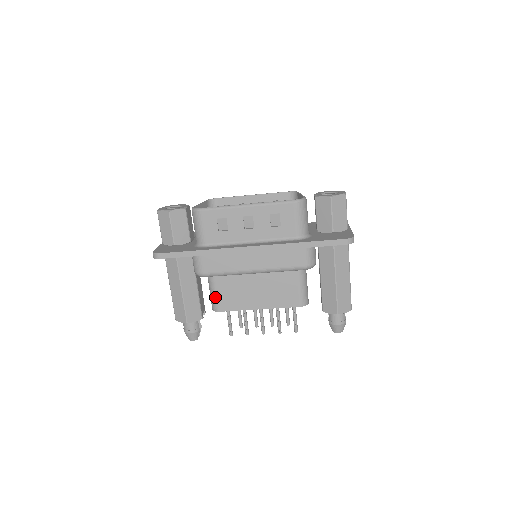
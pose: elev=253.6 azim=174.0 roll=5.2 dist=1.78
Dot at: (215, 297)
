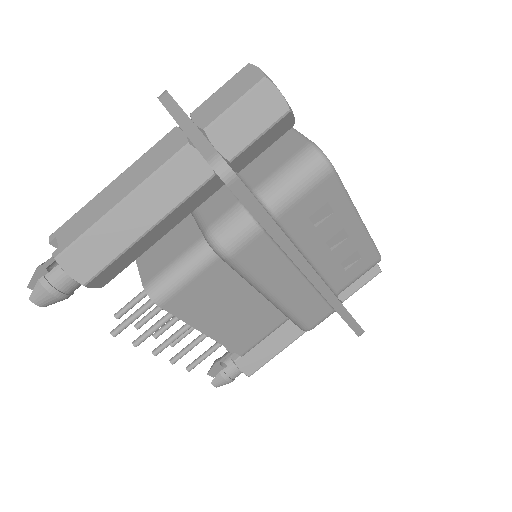
Dot at: (182, 284)
